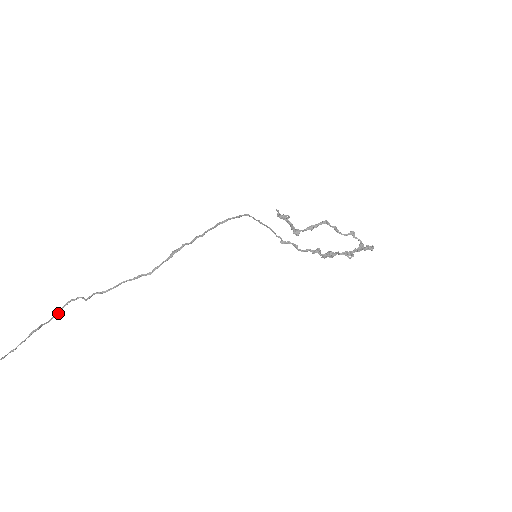
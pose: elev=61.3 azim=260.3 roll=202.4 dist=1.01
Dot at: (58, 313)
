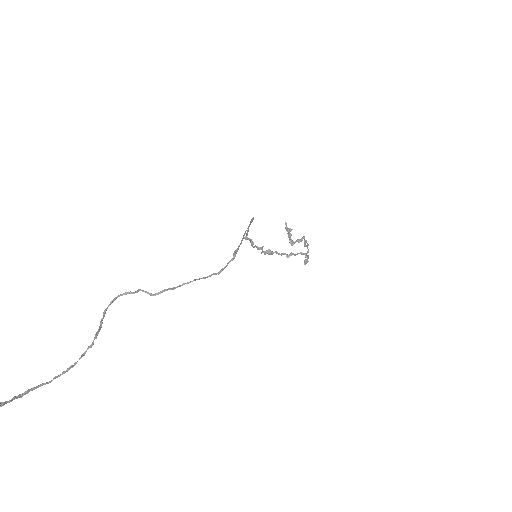
Dot at: (108, 306)
